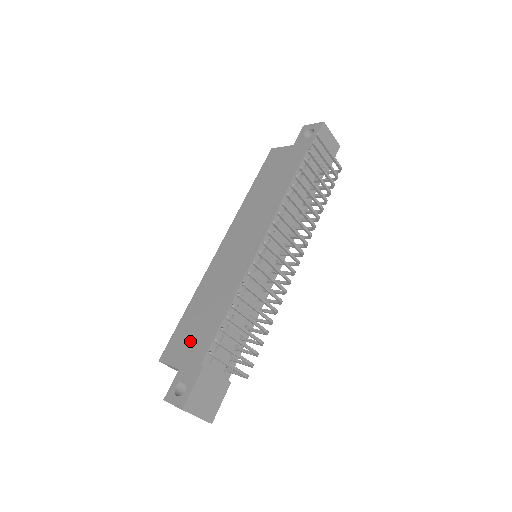
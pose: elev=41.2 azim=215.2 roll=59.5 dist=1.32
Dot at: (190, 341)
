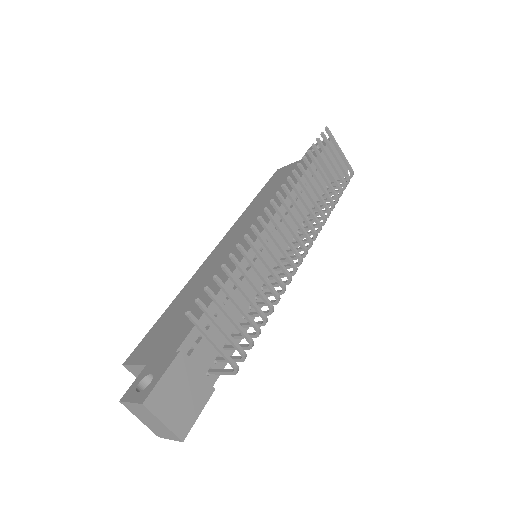
Dot at: (166, 334)
